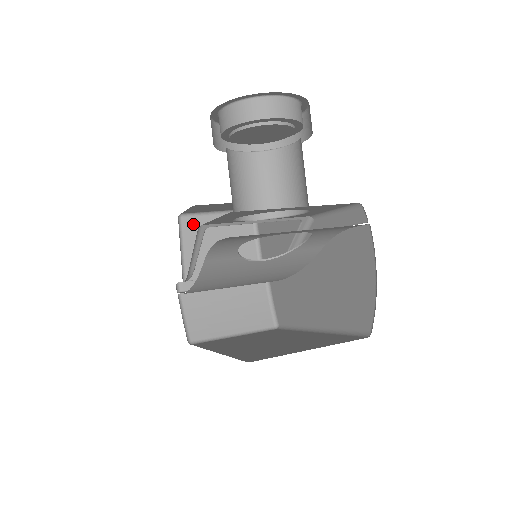
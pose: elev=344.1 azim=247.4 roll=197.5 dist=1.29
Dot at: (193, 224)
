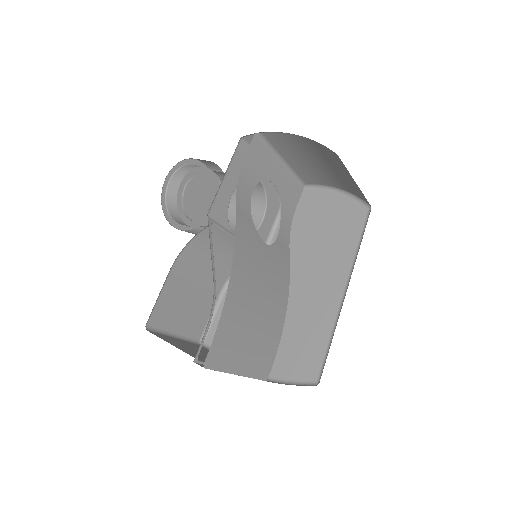
Dot at: (162, 337)
